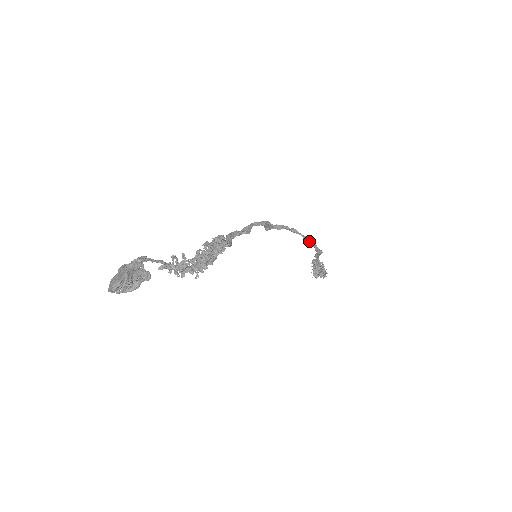
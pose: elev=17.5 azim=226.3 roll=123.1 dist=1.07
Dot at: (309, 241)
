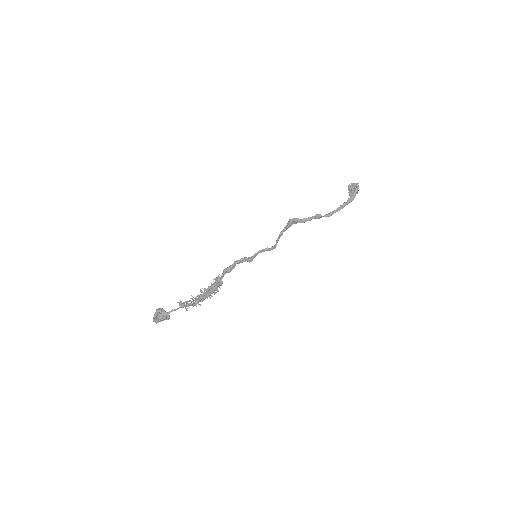
Dot at: (333, 212)
